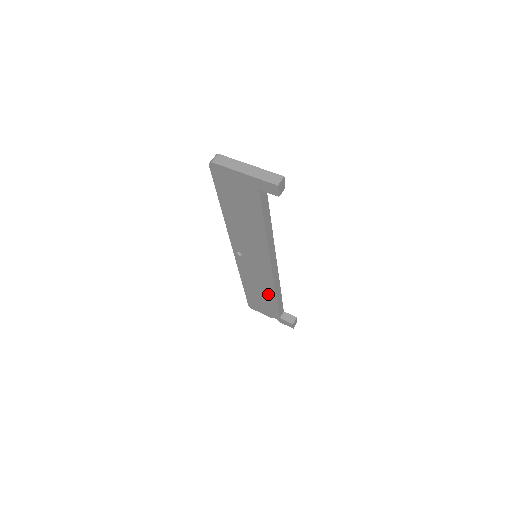
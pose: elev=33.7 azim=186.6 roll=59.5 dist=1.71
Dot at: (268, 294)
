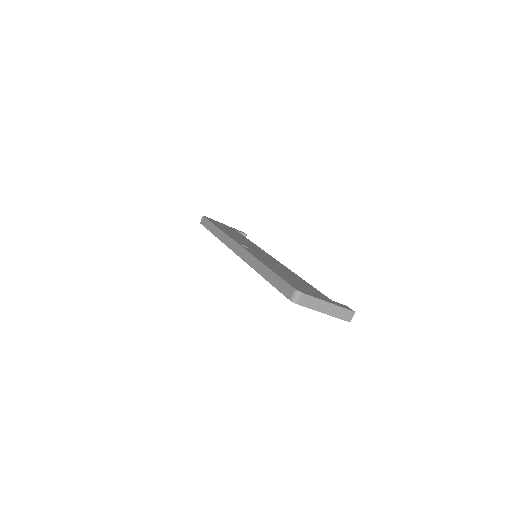
Dot at: occluded
